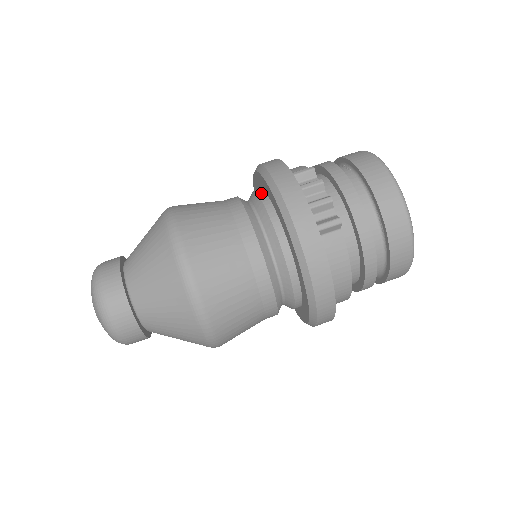
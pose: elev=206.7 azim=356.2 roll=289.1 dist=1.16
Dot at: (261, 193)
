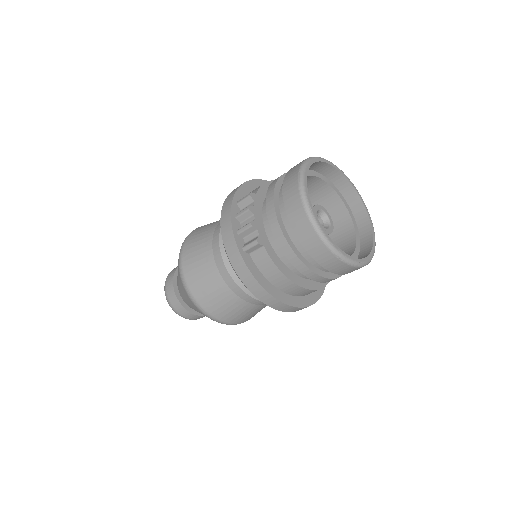
Dot at: occluded
